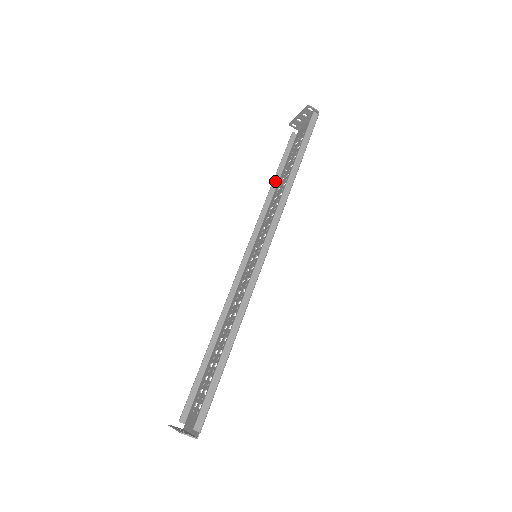
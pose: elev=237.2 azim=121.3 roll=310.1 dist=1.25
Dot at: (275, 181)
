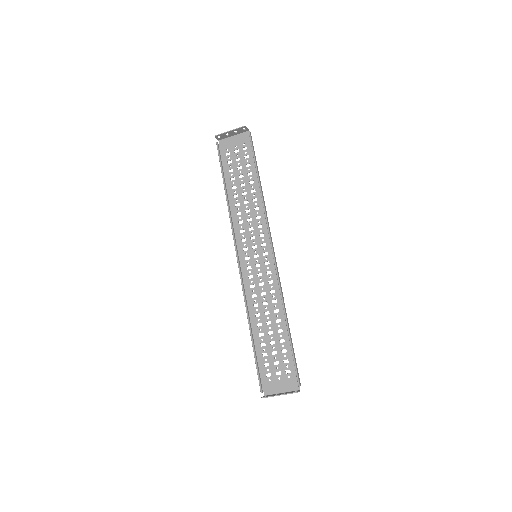
Dot at: (226, 189)
